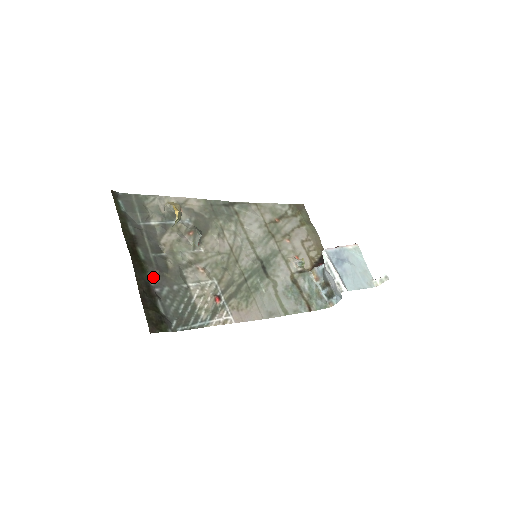
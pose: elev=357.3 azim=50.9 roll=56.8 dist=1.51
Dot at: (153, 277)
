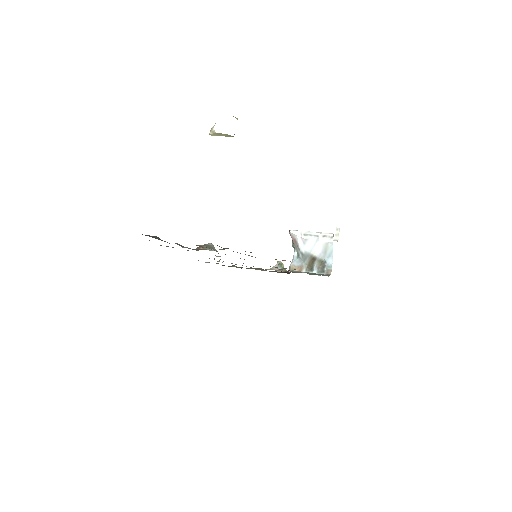
Dot at: occluded
